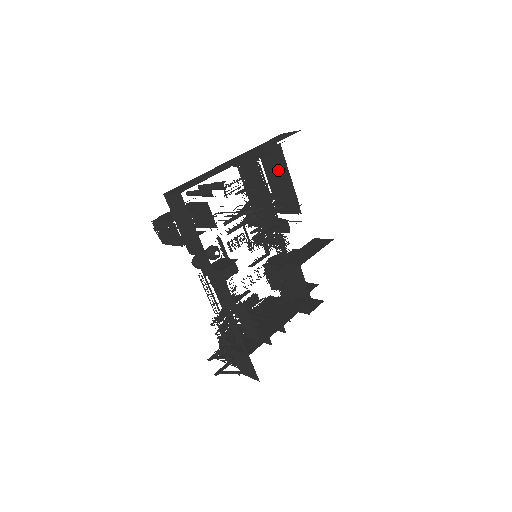
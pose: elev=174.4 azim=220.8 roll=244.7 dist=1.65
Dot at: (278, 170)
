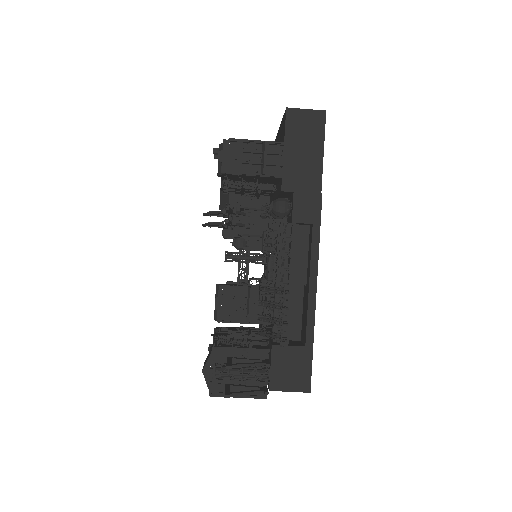
Dot at: occluded
